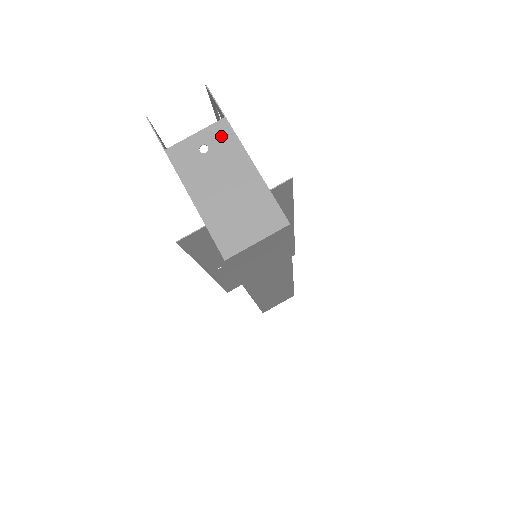
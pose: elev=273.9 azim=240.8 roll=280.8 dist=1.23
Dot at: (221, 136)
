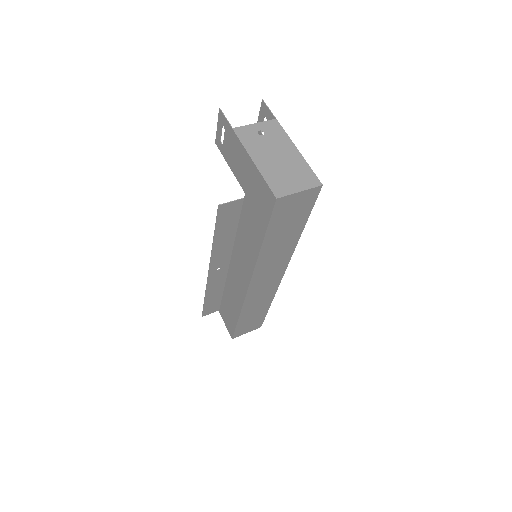
Dot at: (273, 128)
